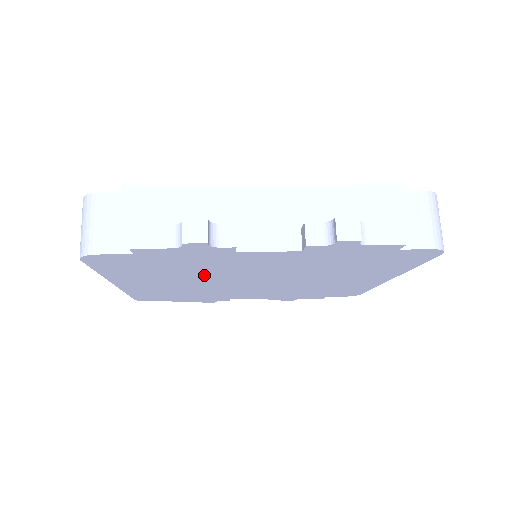
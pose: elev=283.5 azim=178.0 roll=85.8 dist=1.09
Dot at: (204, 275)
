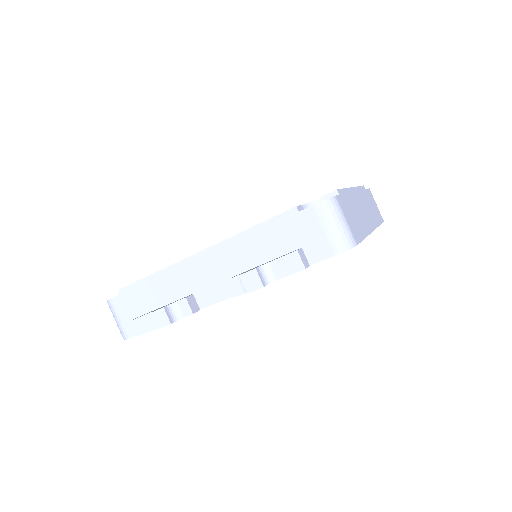
Dot at: occluded
